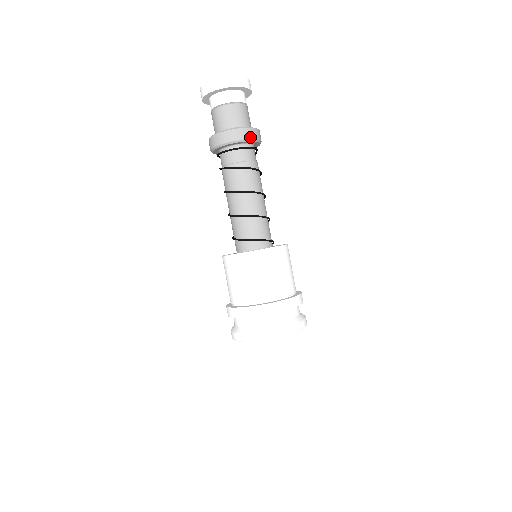
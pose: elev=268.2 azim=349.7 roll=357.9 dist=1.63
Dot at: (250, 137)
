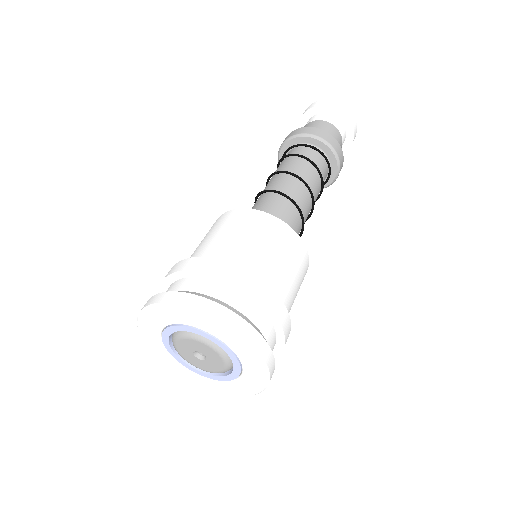
Dot at: (341, 166)
